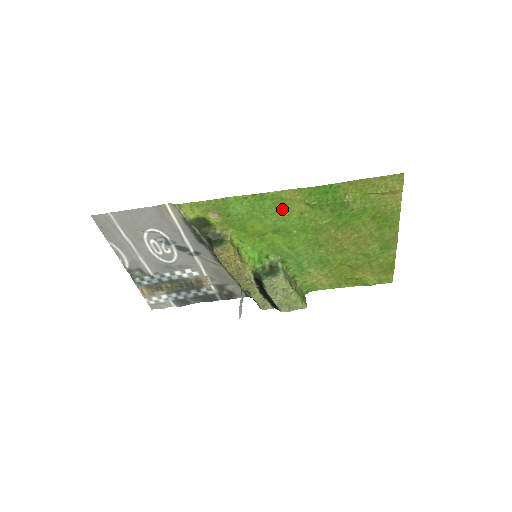
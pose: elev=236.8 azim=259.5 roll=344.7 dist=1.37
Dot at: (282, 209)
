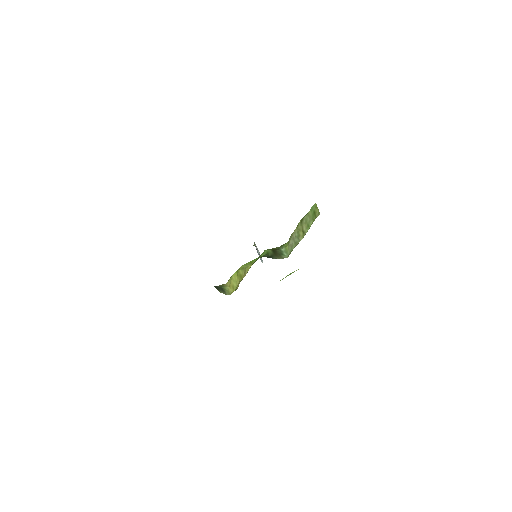
Dot at: occluded
